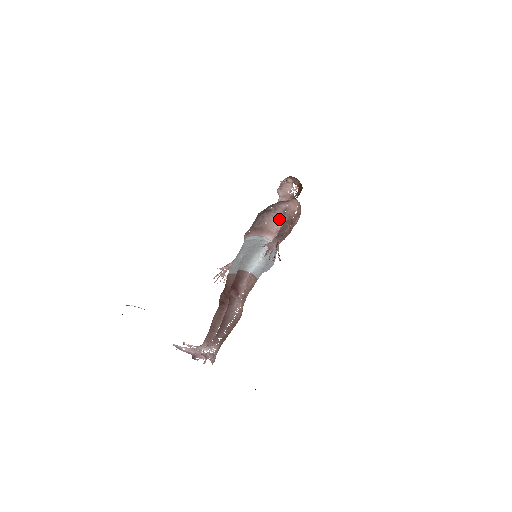
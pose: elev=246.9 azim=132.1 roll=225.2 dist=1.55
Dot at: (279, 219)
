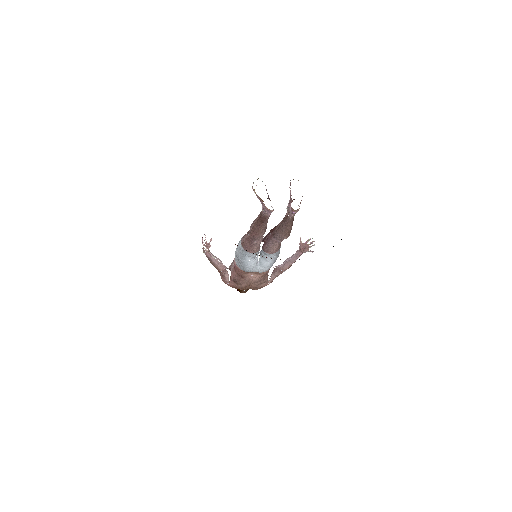
Dot at: occluded
